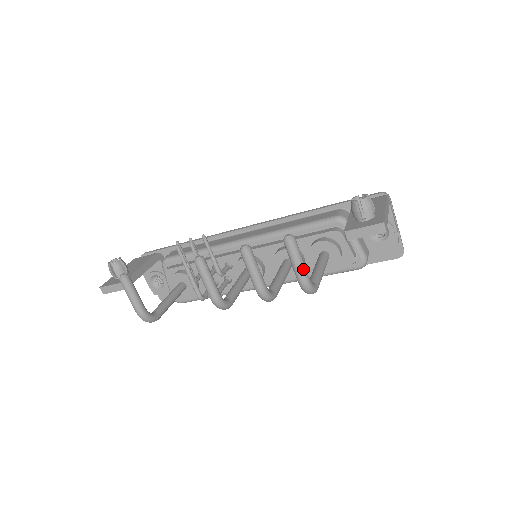
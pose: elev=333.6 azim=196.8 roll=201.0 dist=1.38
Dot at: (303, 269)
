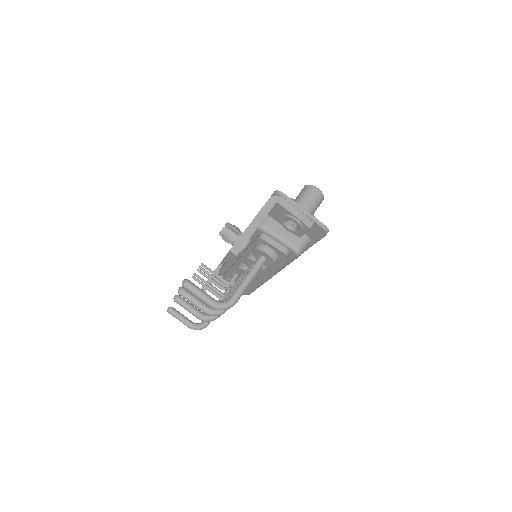
Dot at: (204, 299)
